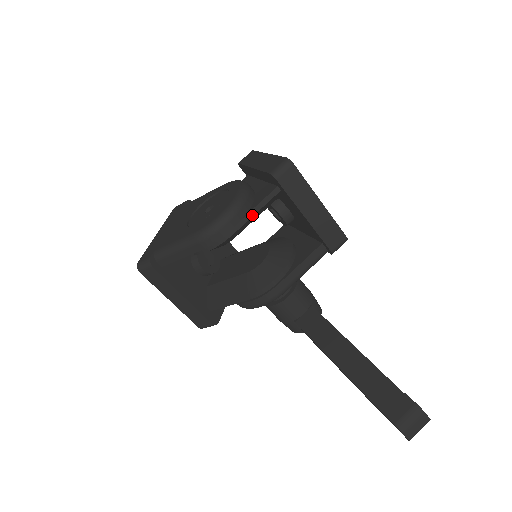
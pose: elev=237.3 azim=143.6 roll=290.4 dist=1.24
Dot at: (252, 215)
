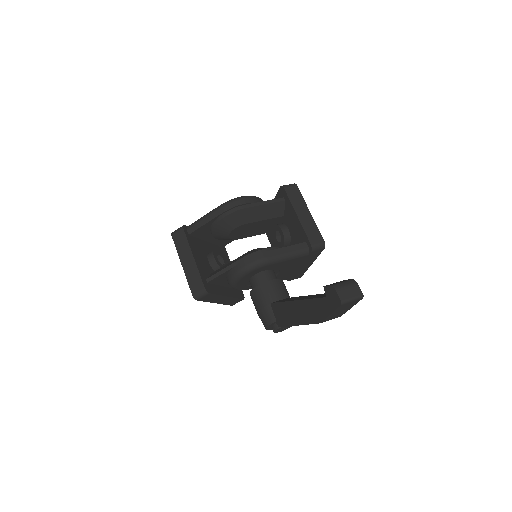
Dot at: (262, 204)
